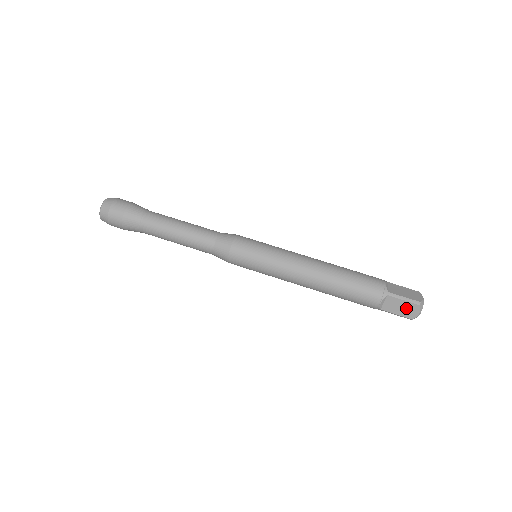
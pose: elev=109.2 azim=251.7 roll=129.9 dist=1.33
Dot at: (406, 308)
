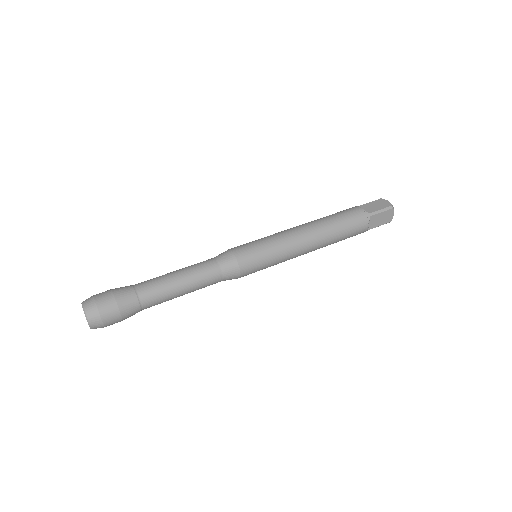
Dot at: (385, 217)
